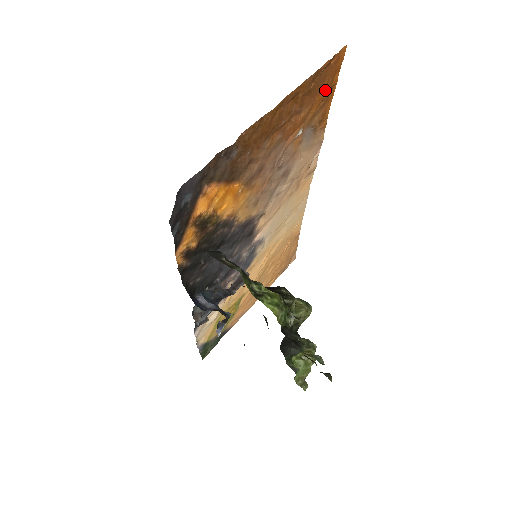
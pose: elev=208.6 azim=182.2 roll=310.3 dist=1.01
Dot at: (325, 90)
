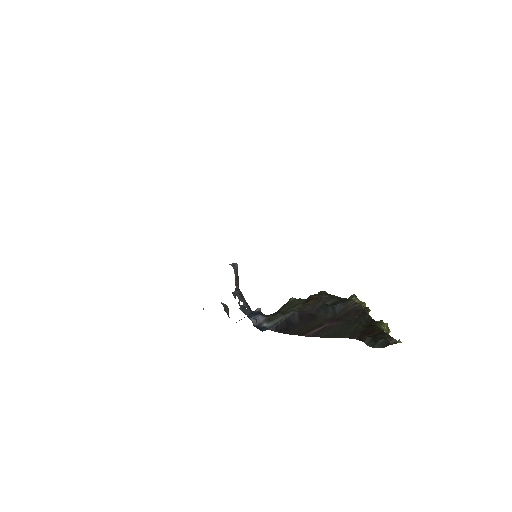
Dot at: occluded
